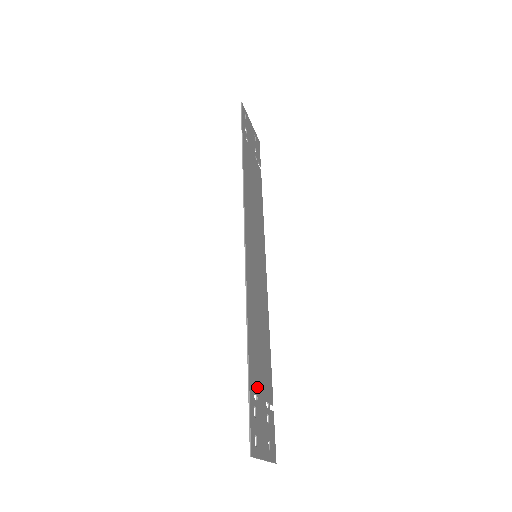
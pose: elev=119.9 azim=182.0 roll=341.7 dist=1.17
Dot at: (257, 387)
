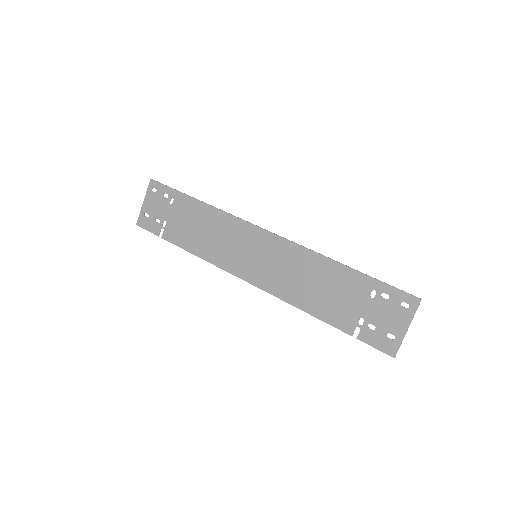
Dot at: (363, 294)
